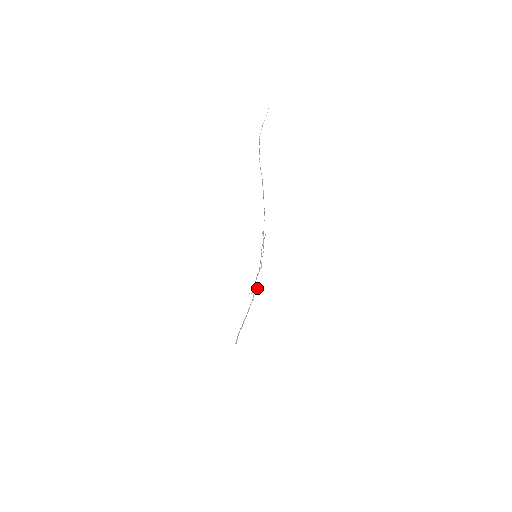
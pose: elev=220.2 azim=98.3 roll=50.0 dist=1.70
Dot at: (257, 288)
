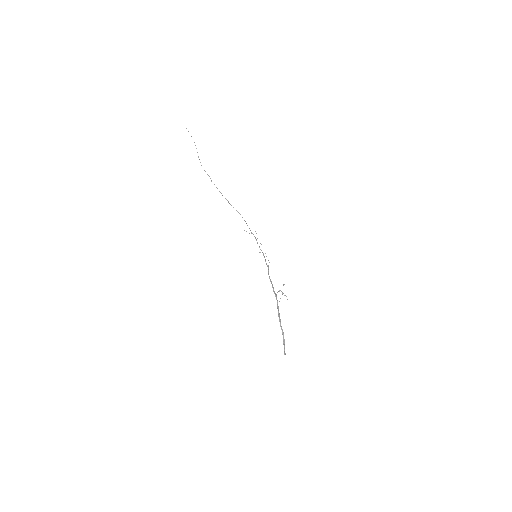
Dot at: occluded
